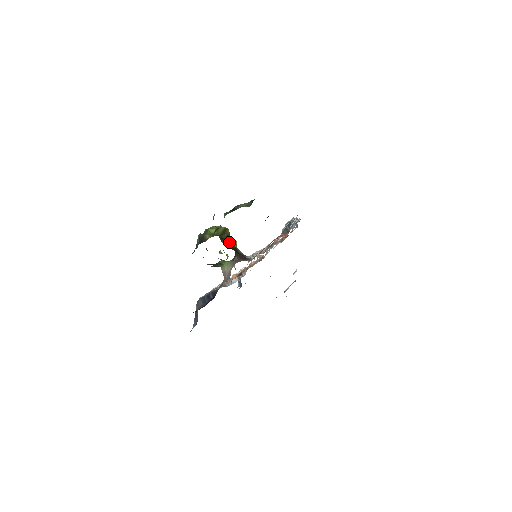
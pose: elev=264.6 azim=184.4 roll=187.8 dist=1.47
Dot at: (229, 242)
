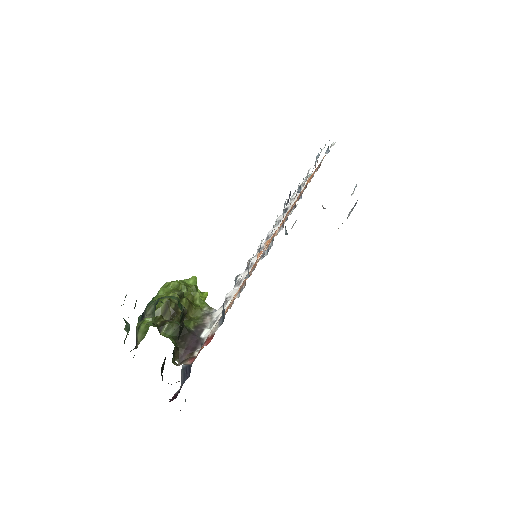
Dot at: (173, 325)
